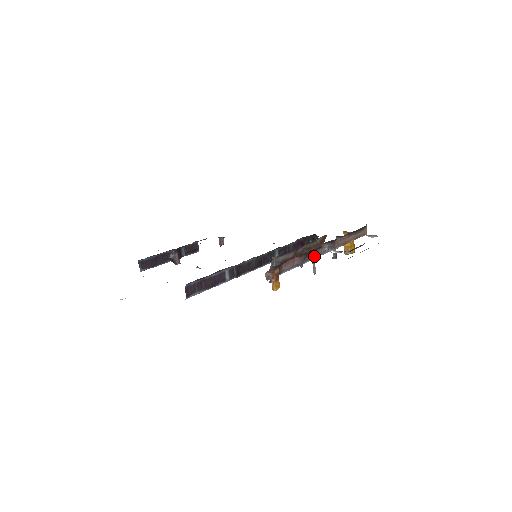
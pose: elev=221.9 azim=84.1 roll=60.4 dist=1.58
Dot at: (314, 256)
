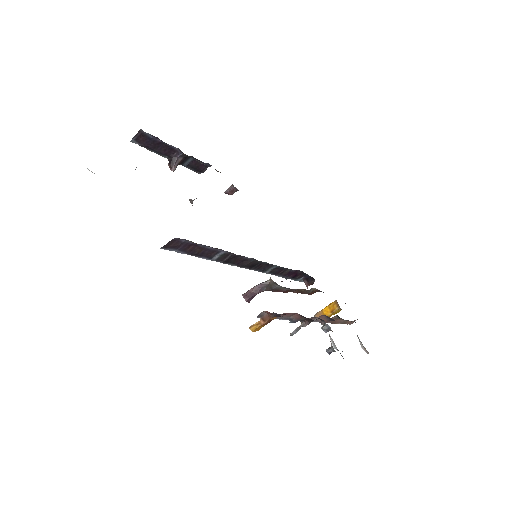
Dot at: (309, 323)
